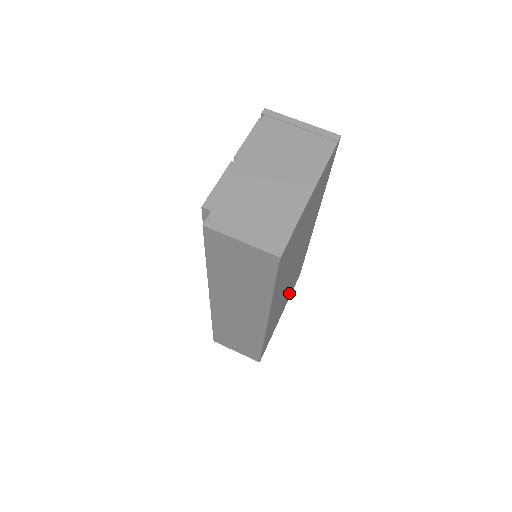
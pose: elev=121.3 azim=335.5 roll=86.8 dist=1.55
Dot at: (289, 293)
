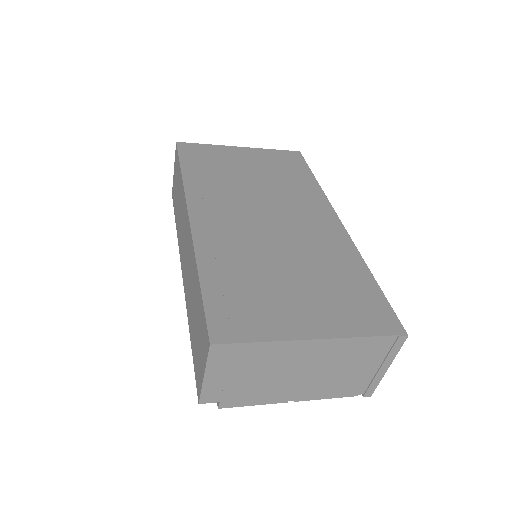
Dot at: (328, 303)
